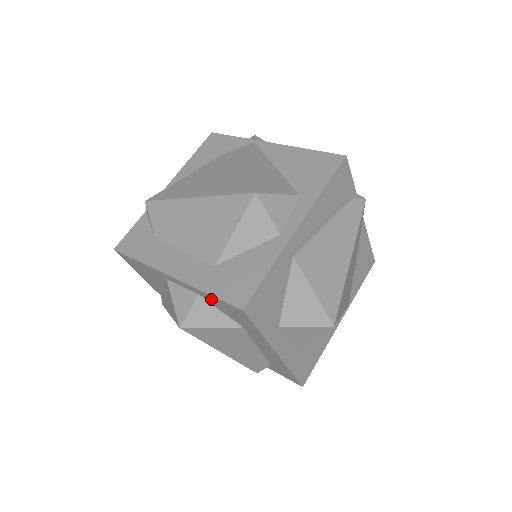
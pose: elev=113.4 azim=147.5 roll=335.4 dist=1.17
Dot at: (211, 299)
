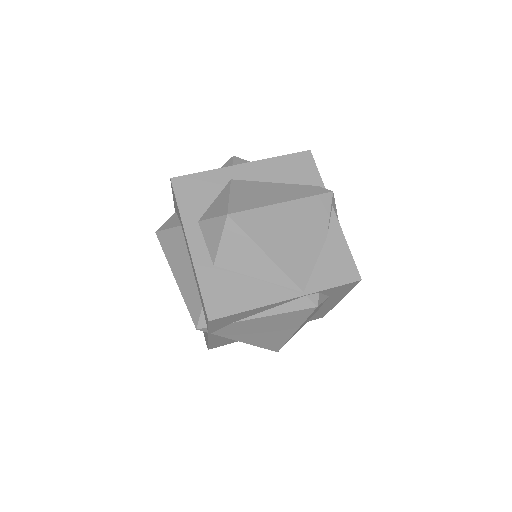
Dot at: occluded
